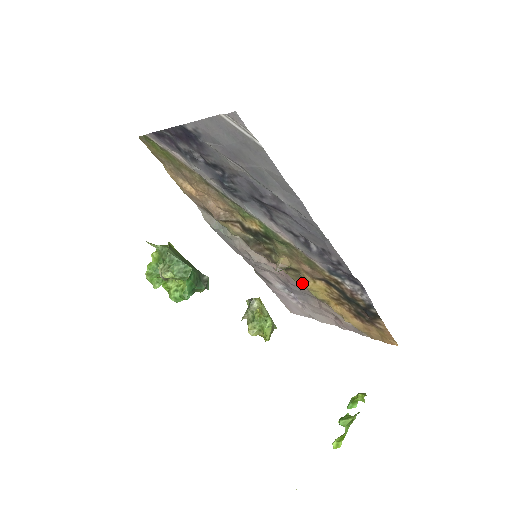
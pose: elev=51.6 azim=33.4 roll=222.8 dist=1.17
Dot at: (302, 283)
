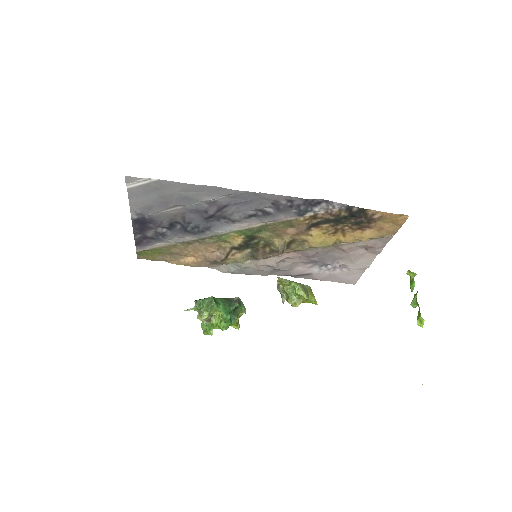
Dot at: (309, 246)
